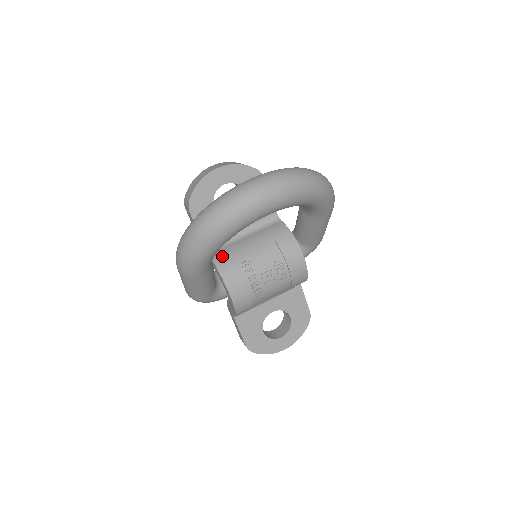
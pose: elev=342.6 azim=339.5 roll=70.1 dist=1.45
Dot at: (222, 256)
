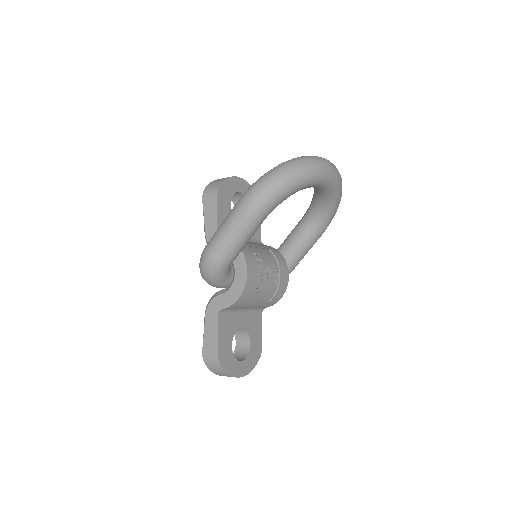
Dot at: occluded
